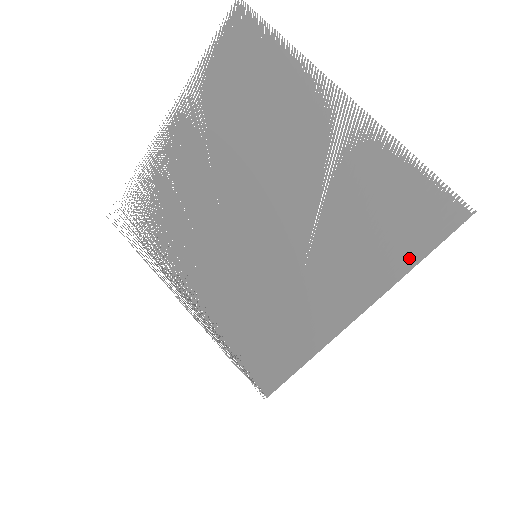
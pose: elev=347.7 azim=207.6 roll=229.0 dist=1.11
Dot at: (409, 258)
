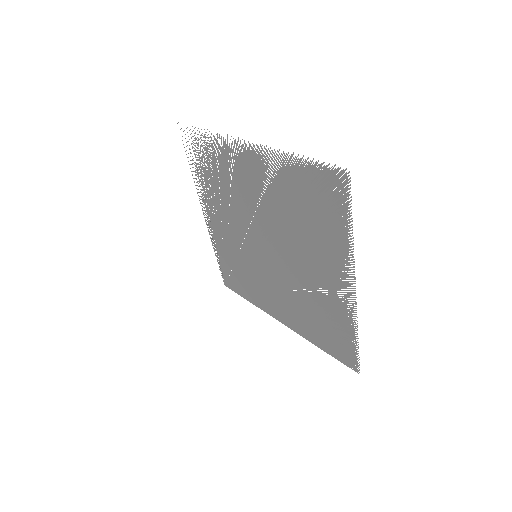
Dot at: (322, 345)
